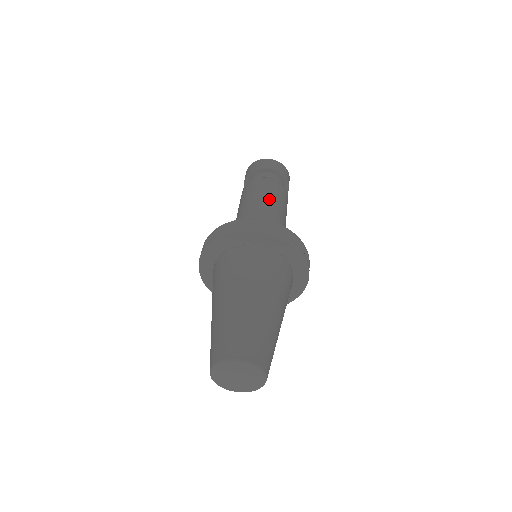
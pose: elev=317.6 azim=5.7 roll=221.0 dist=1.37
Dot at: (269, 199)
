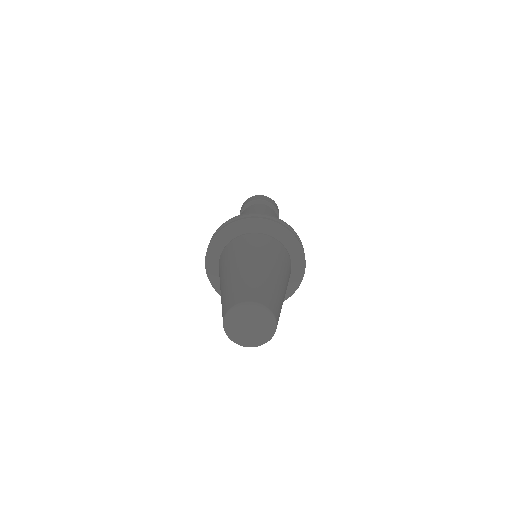
Dot at: occluded
